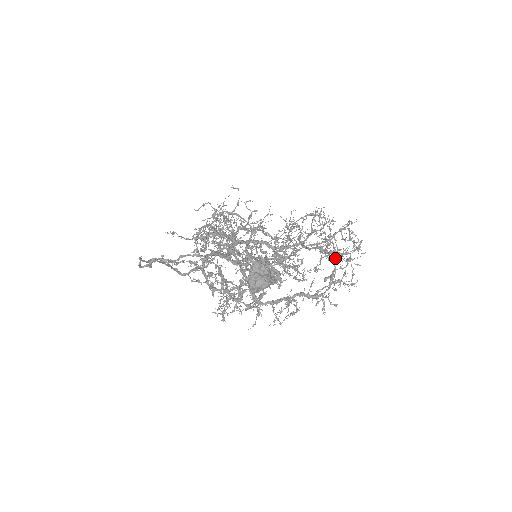
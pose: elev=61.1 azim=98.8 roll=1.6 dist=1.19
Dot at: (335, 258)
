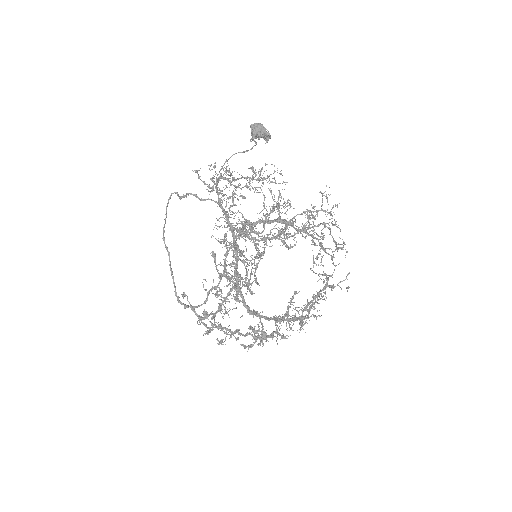
Dot at: (324, 249)
